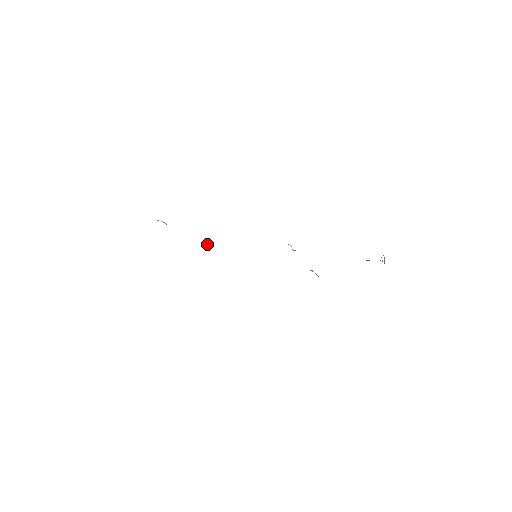
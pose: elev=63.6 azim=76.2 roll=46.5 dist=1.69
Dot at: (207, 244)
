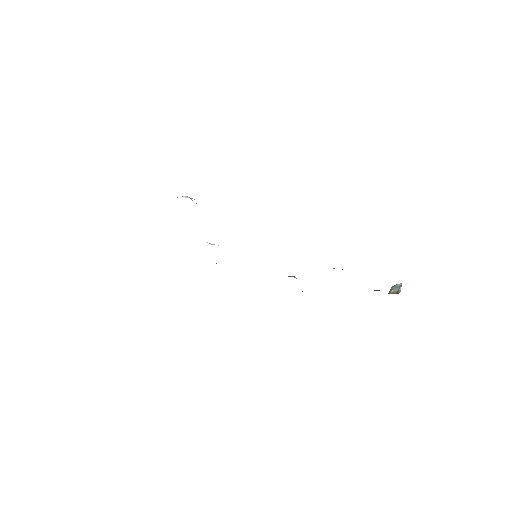
Dot at: occluded
